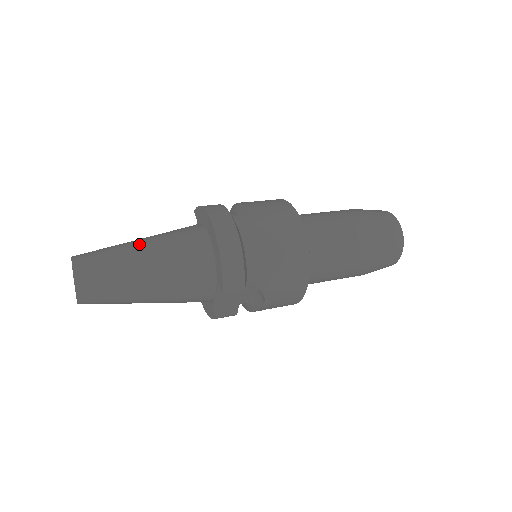
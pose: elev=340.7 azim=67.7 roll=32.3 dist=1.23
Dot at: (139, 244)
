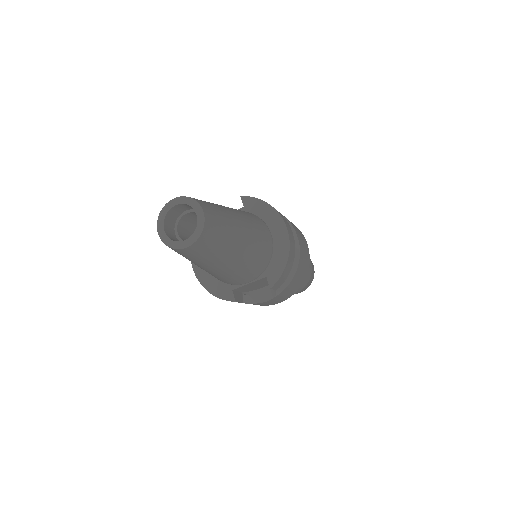
Dot at: (237, 215)
